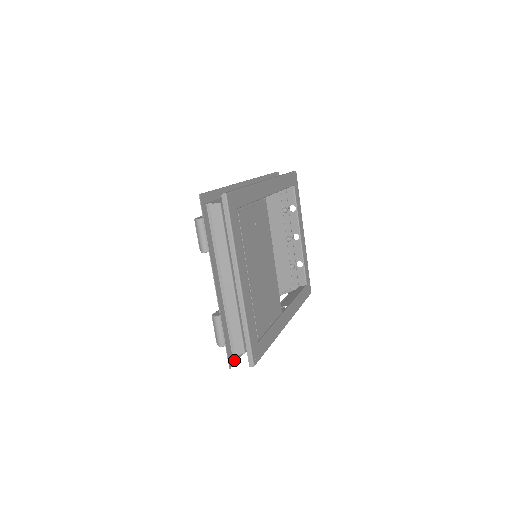
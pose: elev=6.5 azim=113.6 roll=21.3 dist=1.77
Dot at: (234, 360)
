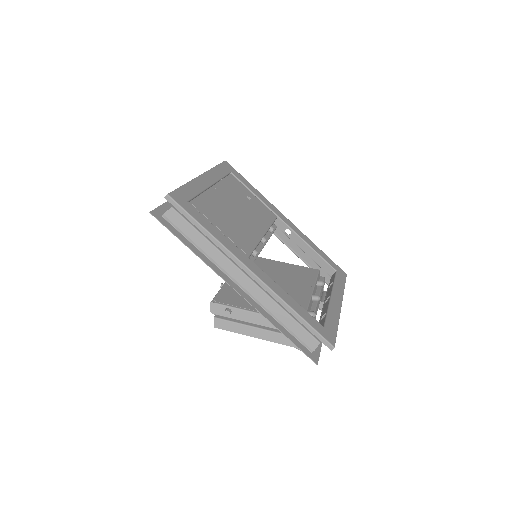
Dot at: (161, 220)
